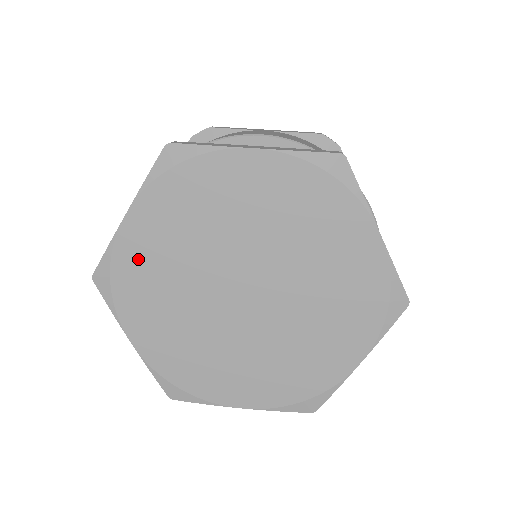
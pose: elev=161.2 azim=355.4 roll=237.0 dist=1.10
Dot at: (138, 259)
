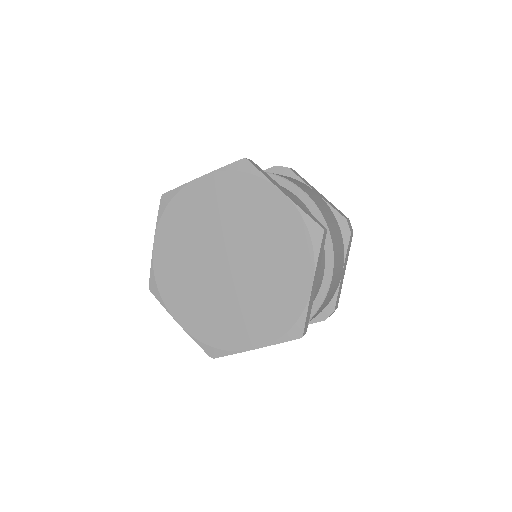
Dot at: (189, 203)
